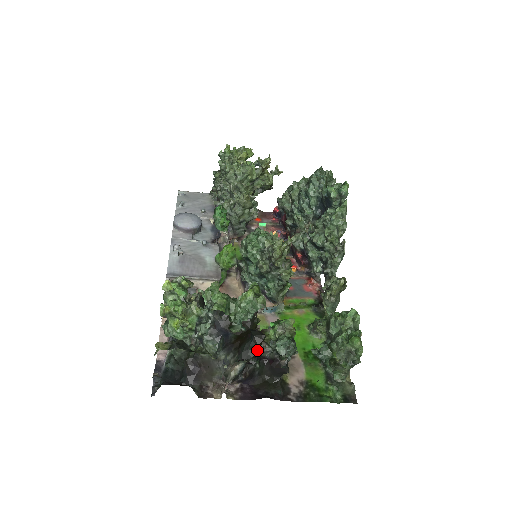
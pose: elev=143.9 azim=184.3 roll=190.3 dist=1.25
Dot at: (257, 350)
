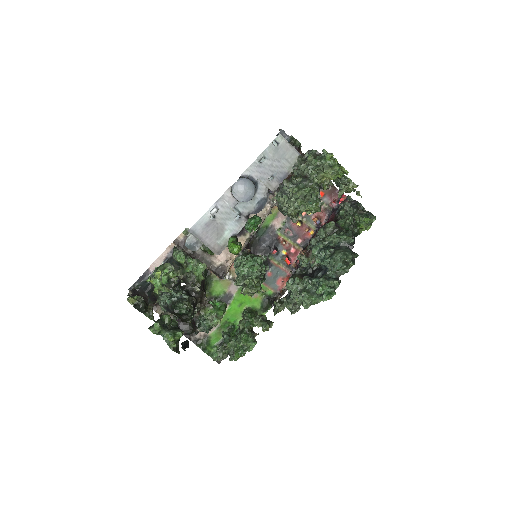
Dot at: occluded
